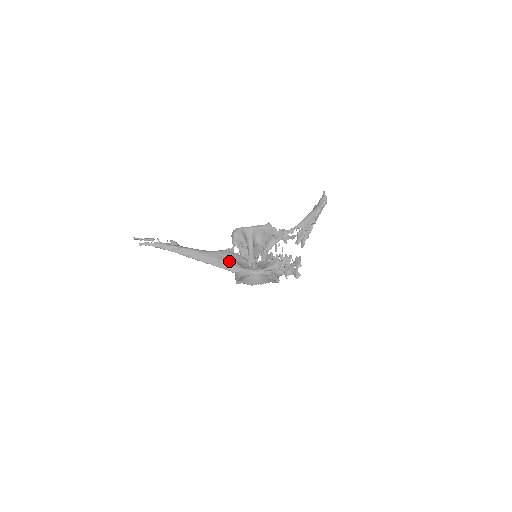
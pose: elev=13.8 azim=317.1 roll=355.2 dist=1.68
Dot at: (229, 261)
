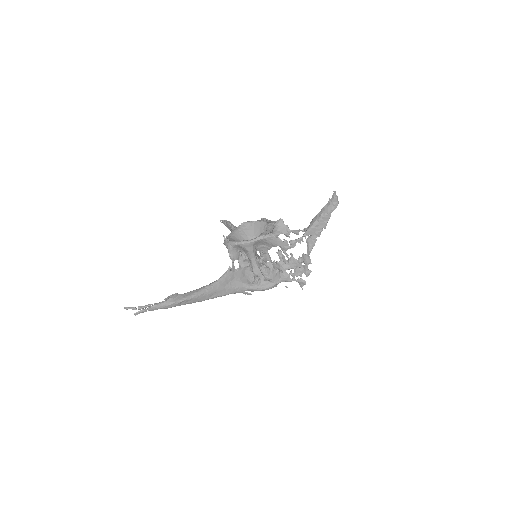
Dot at: (235, 284)
